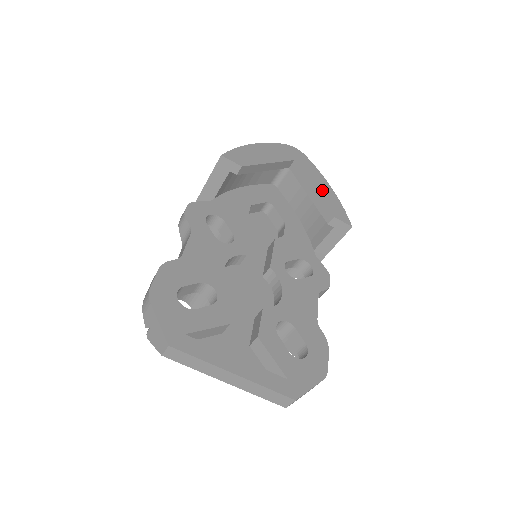
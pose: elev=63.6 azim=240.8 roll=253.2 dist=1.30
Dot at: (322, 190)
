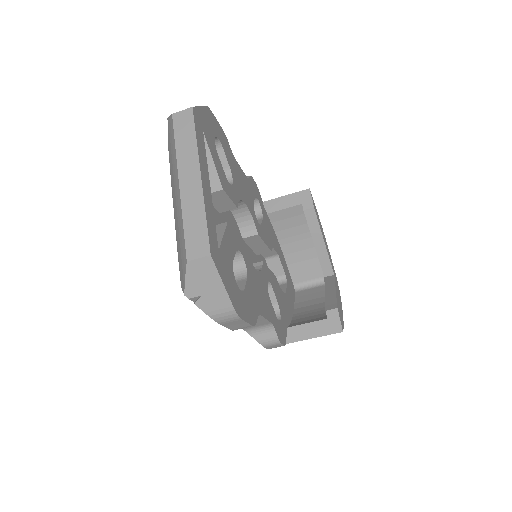
Dot at: occluded
